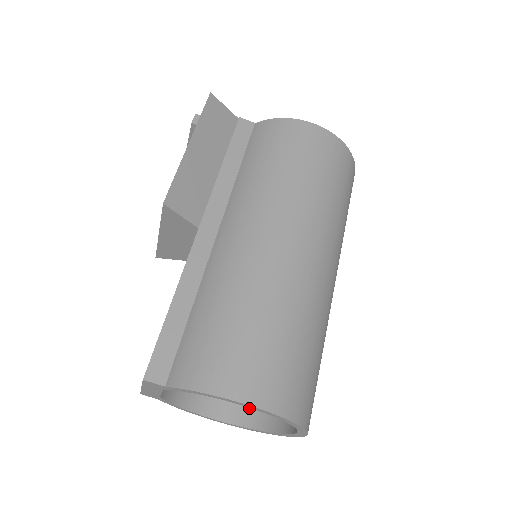
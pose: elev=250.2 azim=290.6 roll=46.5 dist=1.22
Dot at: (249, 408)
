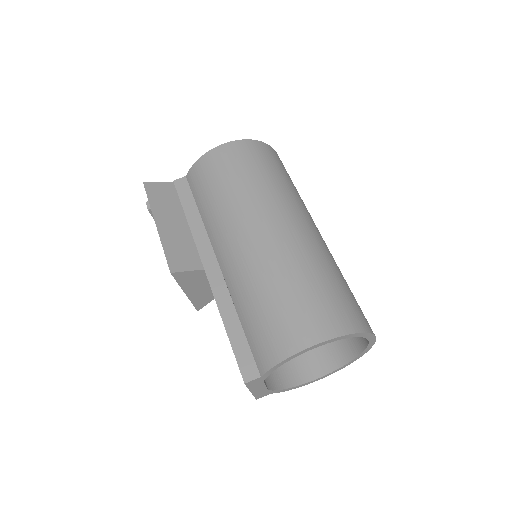
Dot at: (333, 353)
